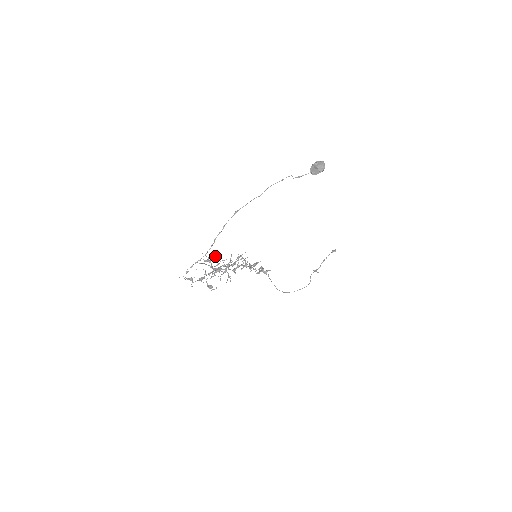
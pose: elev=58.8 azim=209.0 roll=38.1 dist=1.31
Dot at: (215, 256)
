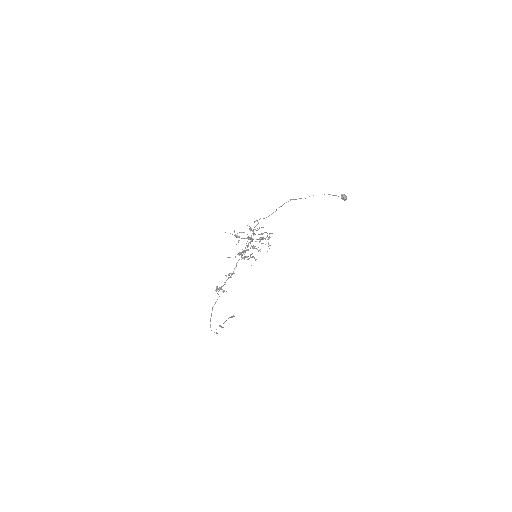
Dot at: (259, 228)
